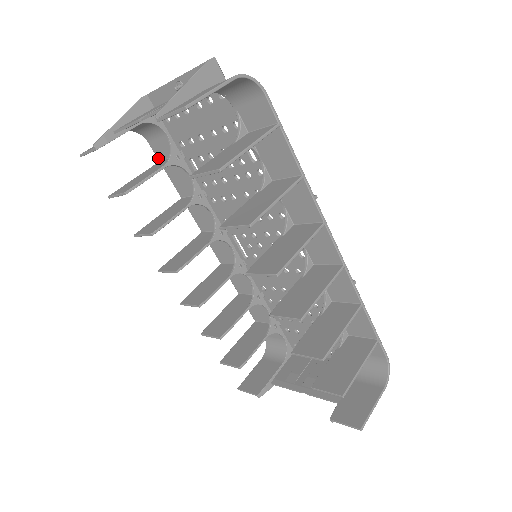
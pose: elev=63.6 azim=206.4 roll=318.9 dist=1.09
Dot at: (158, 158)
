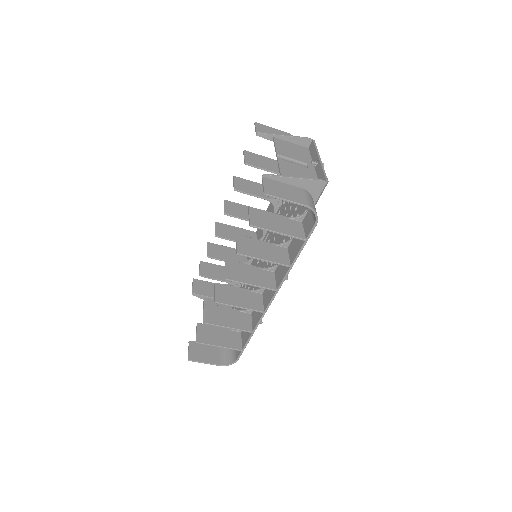
Dot at: occluded
